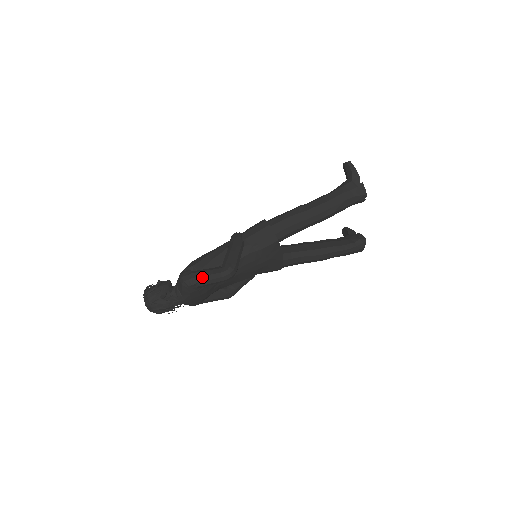
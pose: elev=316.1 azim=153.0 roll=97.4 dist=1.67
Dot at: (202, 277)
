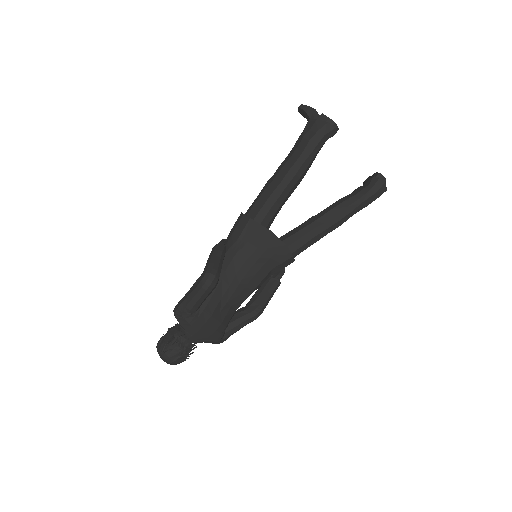
Dot at: (187, 299)
